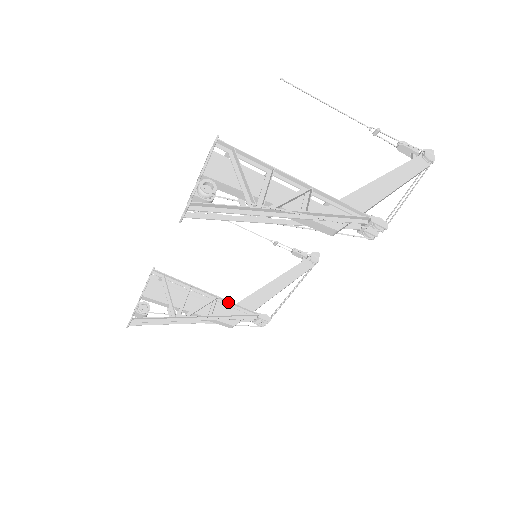
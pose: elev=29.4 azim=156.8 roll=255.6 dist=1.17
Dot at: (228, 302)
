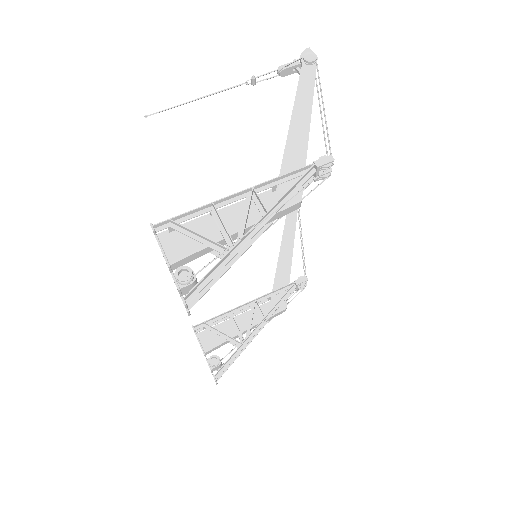
Dot at: (266, 296)
